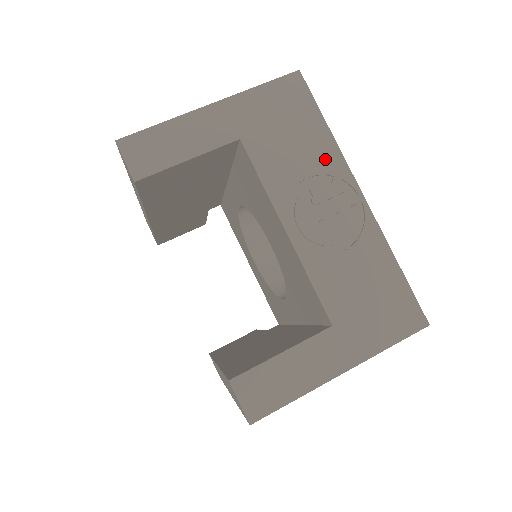
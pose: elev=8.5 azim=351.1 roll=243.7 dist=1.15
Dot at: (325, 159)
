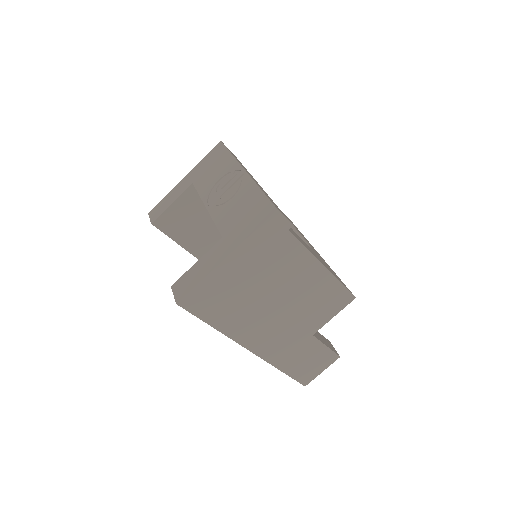
Dot at: (228, 167)
